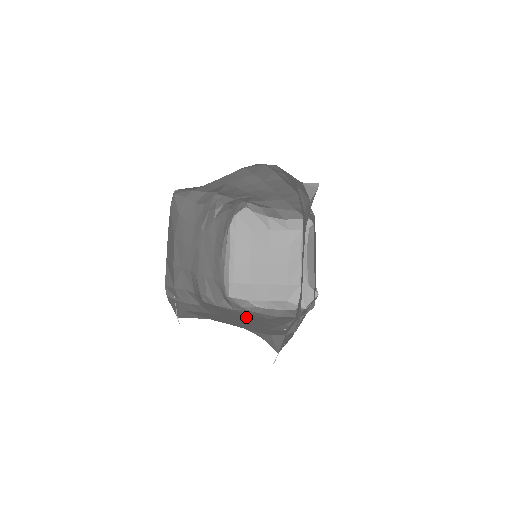
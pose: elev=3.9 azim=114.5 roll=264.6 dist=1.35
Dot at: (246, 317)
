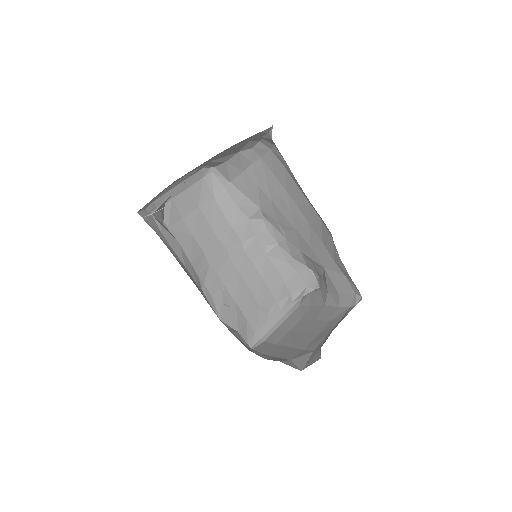
Dot at: occluded
